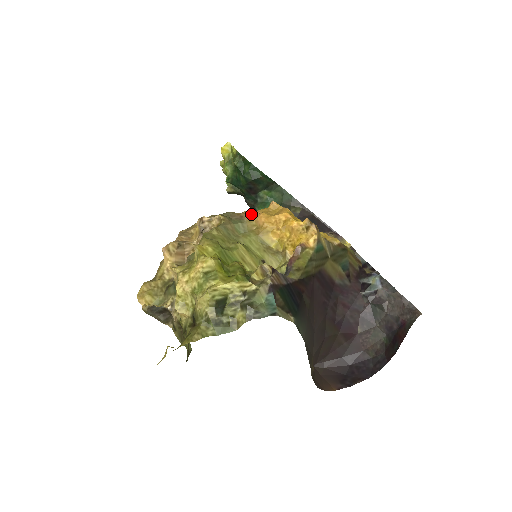
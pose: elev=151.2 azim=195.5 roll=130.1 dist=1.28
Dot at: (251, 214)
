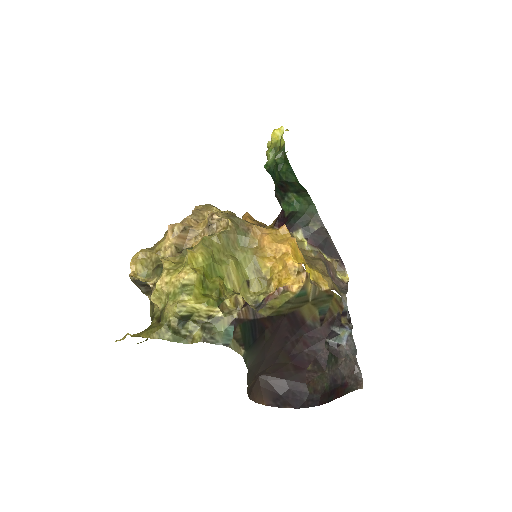
Dot at: (258, 230)
